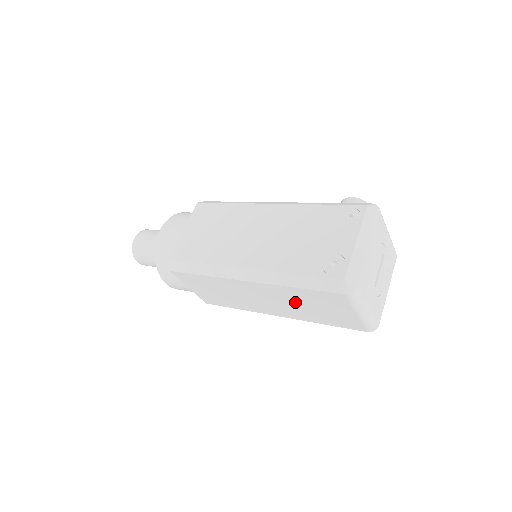
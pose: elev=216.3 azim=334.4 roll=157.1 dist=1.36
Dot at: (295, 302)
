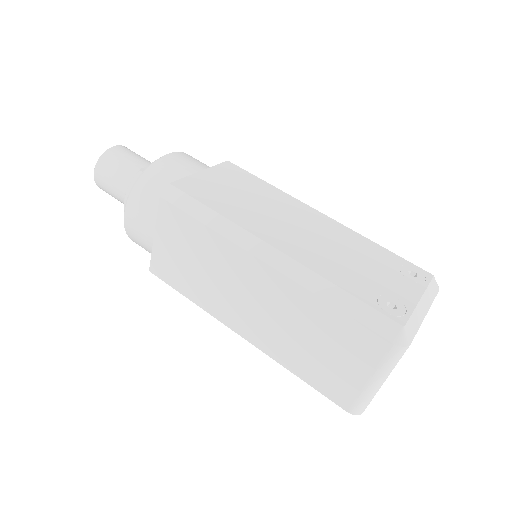
Dot at: (298, 325)
